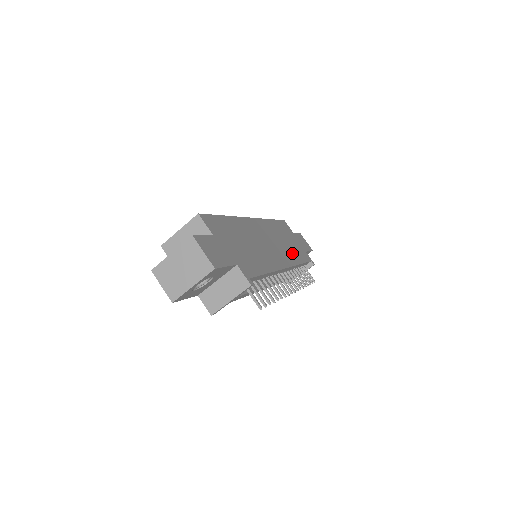
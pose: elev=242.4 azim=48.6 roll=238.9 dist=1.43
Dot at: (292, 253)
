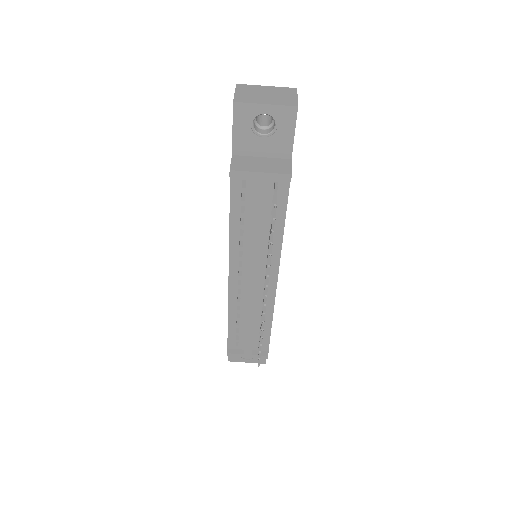
Dot at: occluded
